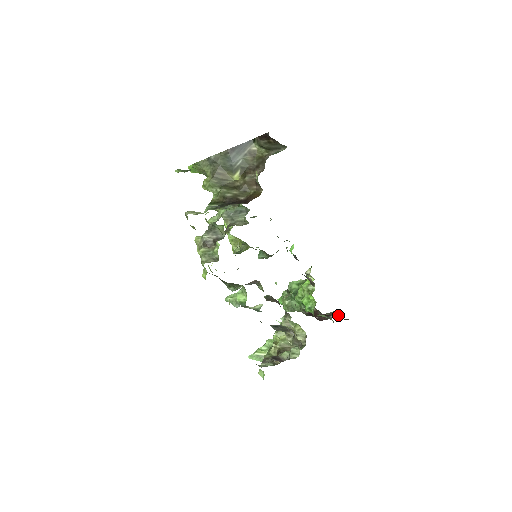
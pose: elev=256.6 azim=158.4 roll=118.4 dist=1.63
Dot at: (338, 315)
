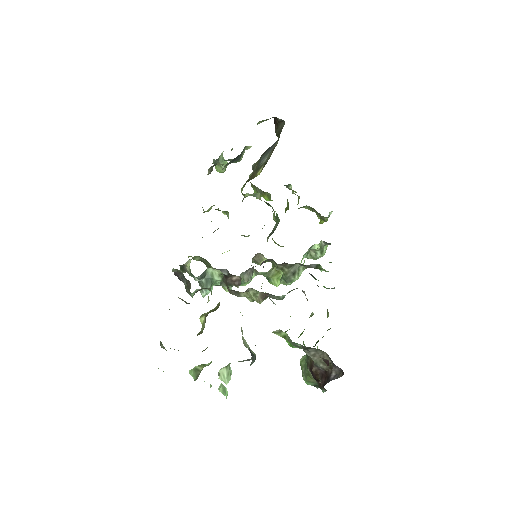
Dot at: (341, 375)
